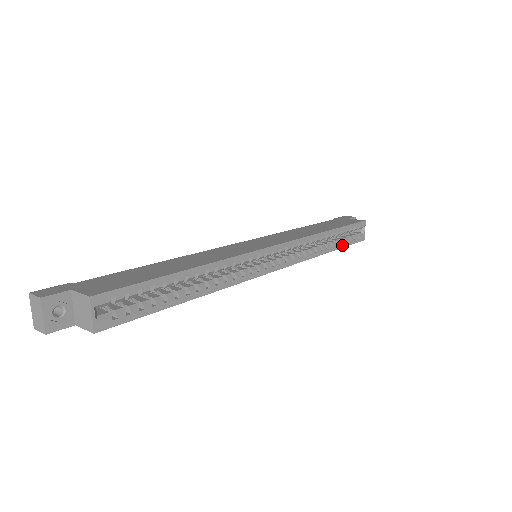
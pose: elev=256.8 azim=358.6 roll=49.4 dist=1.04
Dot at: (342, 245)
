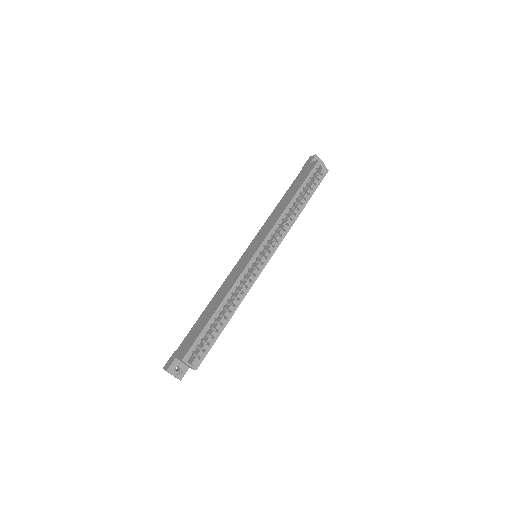
Dot at: (310, 195)
